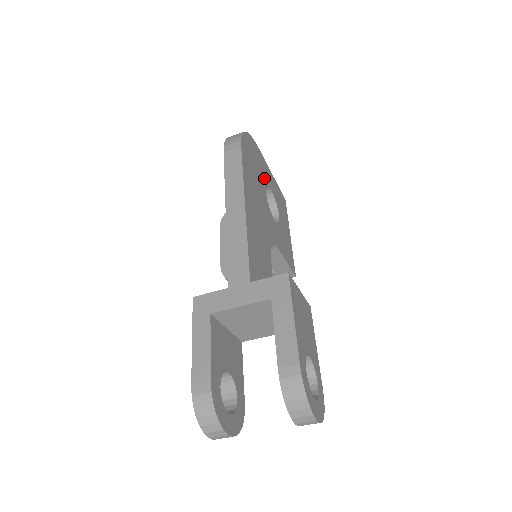
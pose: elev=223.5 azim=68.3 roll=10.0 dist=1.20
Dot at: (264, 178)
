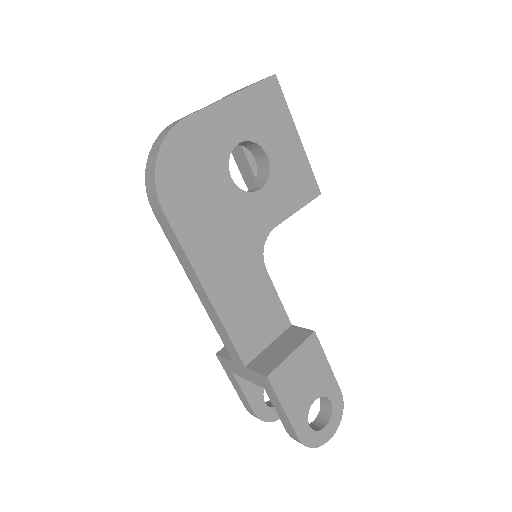
Dot at: (220, 155)
